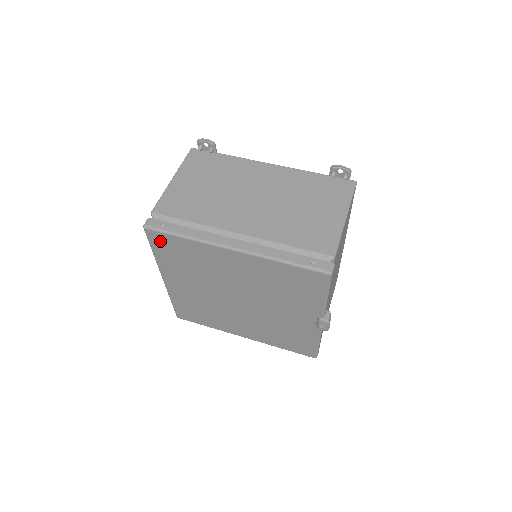
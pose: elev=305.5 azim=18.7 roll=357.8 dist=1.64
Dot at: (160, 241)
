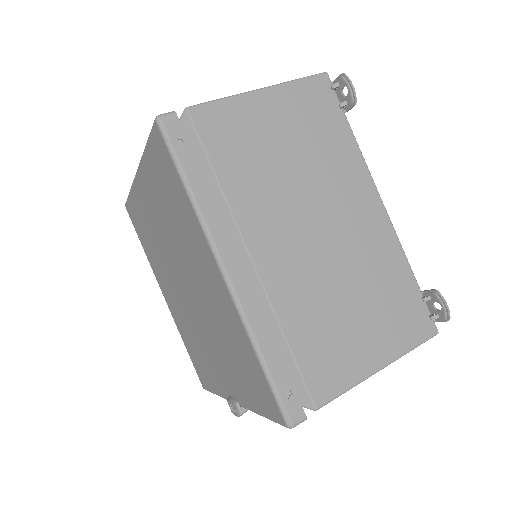
Dot at: (161, 153)
